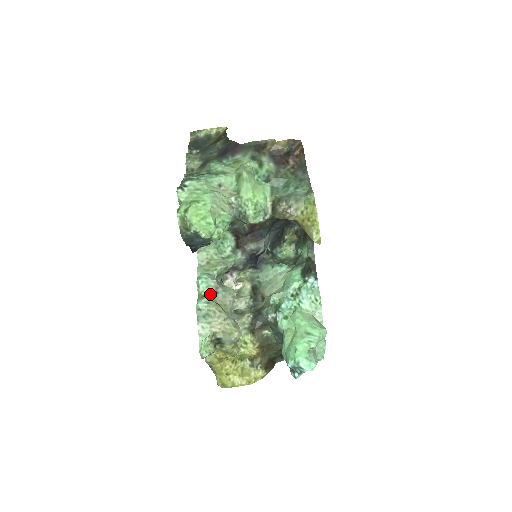
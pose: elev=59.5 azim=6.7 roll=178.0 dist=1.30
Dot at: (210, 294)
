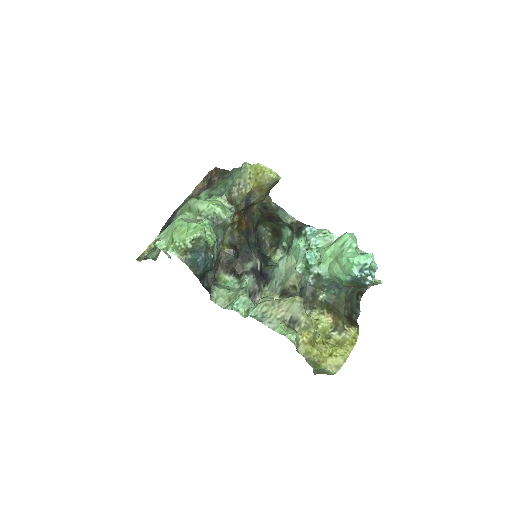
Dot at: (251, 304)
